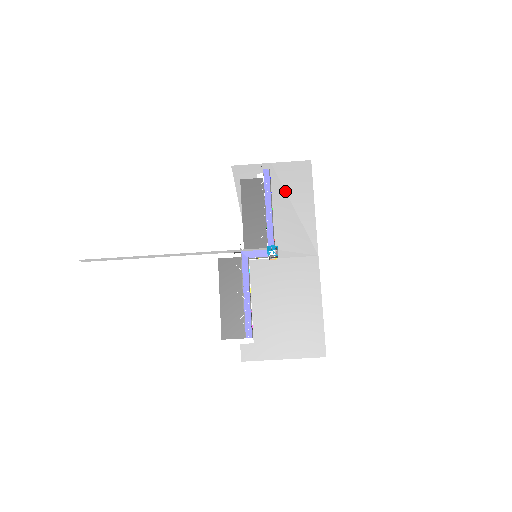
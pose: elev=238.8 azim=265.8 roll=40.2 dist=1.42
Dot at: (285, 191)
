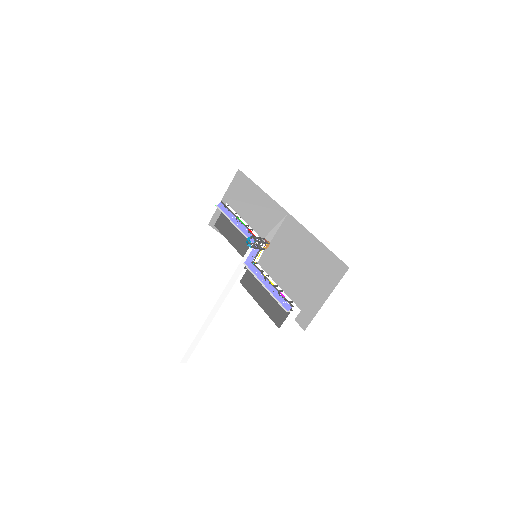
Dot at: (241, 202)
